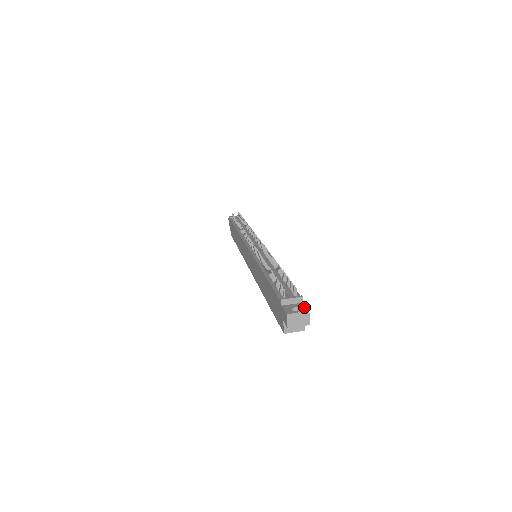
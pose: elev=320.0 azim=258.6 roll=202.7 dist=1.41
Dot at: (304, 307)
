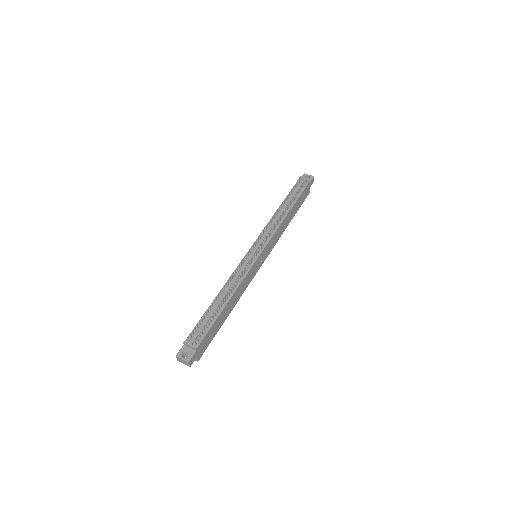
Dot at: (190, 356)
